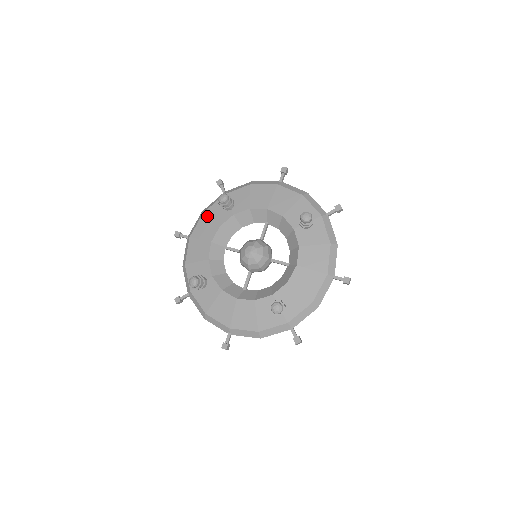
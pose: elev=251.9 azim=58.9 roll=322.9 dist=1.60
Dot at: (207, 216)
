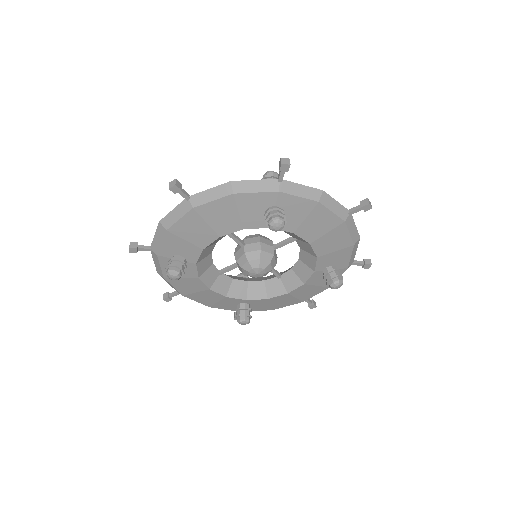
Dot at: (236, 203)
